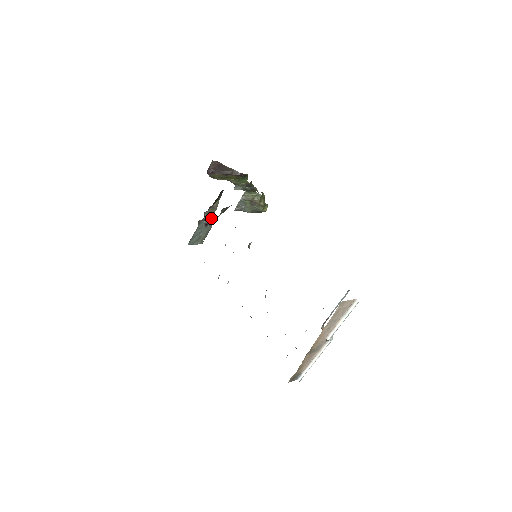
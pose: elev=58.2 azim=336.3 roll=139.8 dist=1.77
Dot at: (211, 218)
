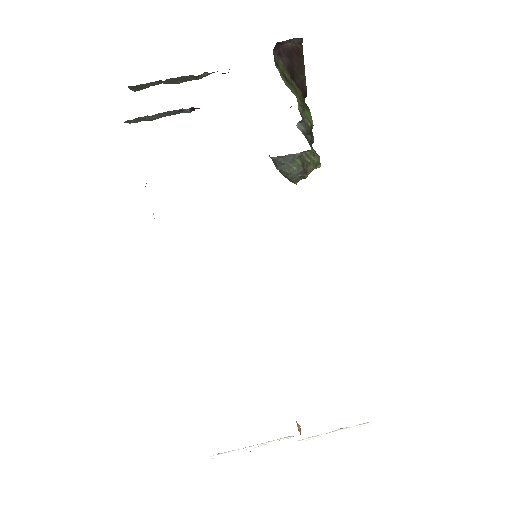
Dot at: occluded
